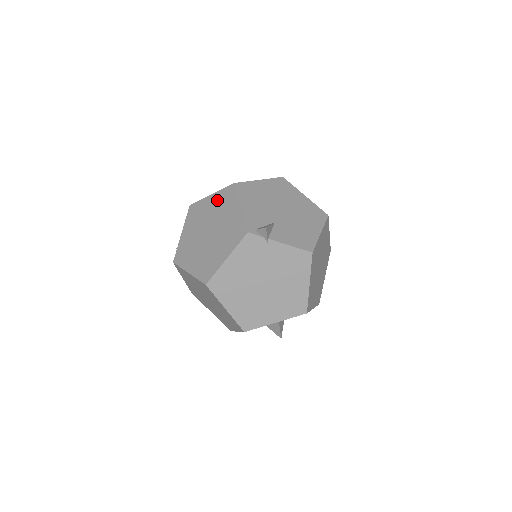
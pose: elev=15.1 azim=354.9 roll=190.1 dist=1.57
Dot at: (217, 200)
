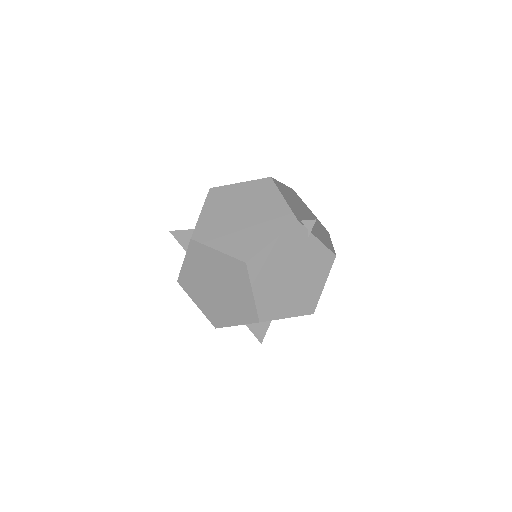
Dot at: (251, 188)
